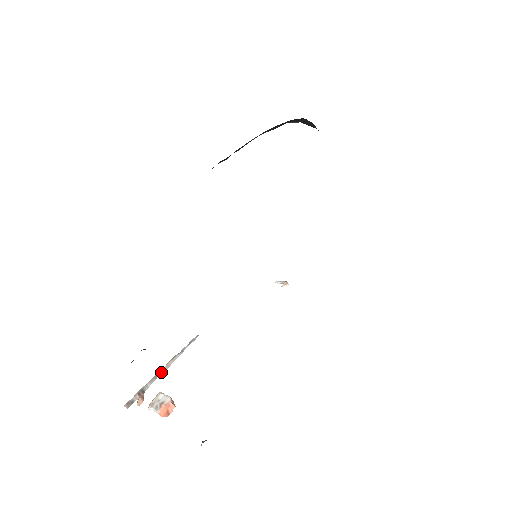
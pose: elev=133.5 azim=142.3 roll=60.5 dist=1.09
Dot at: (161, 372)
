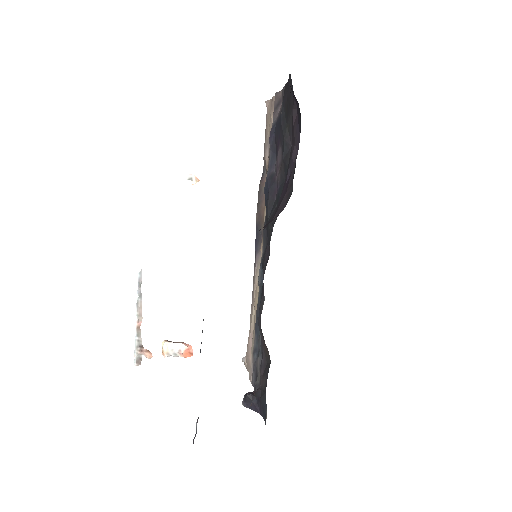
Dot at: (140, 323)
